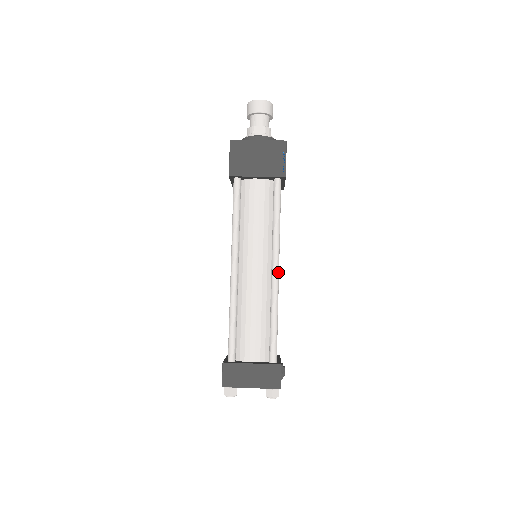
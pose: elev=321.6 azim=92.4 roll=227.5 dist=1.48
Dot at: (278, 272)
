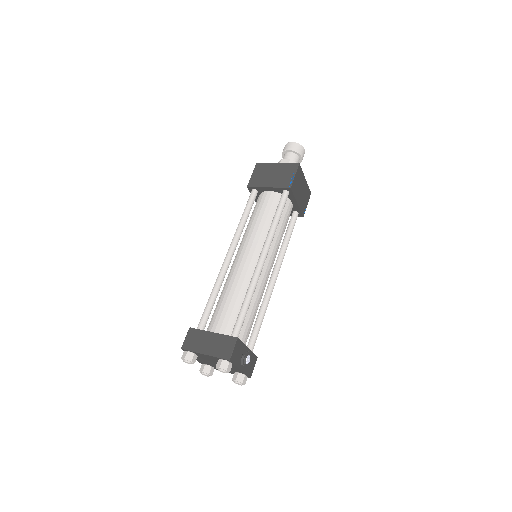
Dot at: (263, 261)
